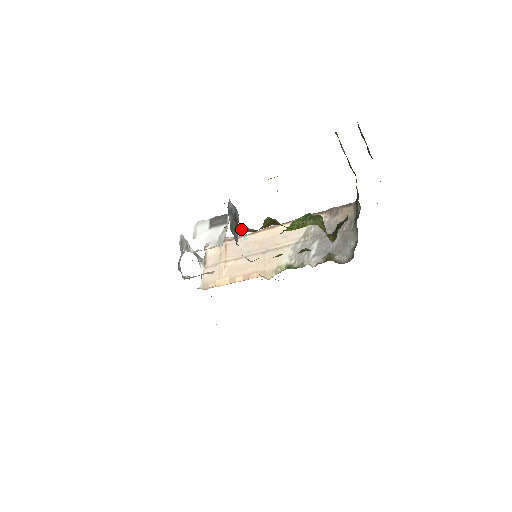
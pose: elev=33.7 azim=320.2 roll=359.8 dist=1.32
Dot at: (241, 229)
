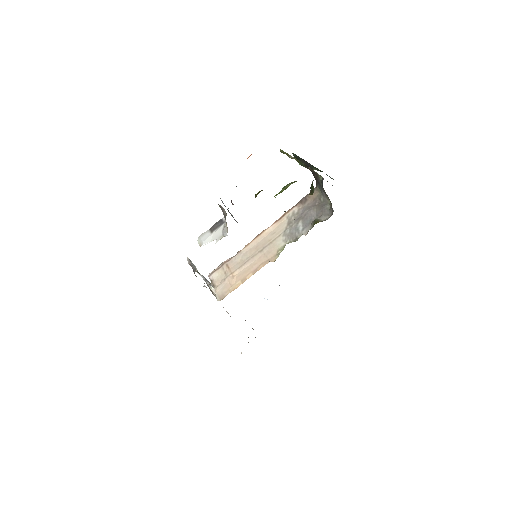
Dot at: occluded
